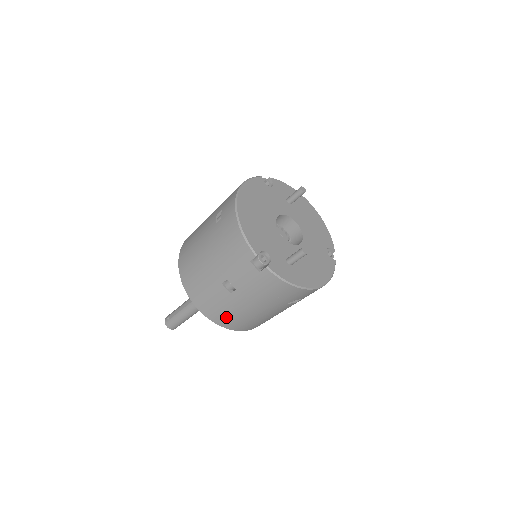
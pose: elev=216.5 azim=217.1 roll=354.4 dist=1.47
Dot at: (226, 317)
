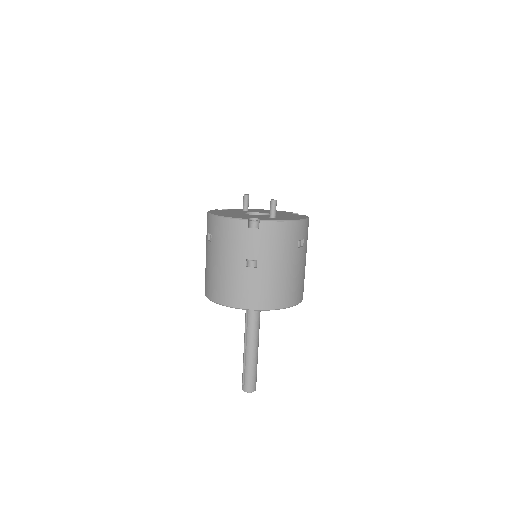
Dot at: (270, 295)
